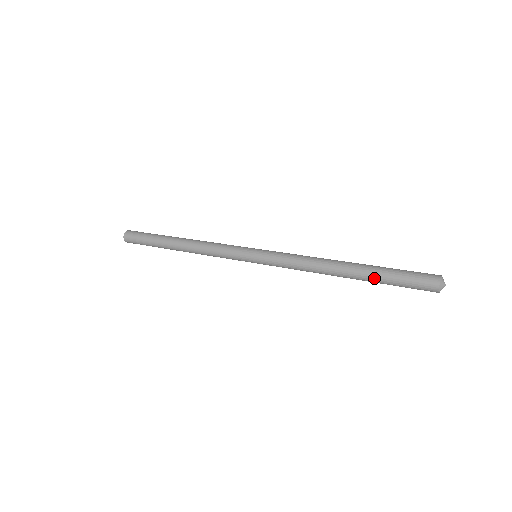
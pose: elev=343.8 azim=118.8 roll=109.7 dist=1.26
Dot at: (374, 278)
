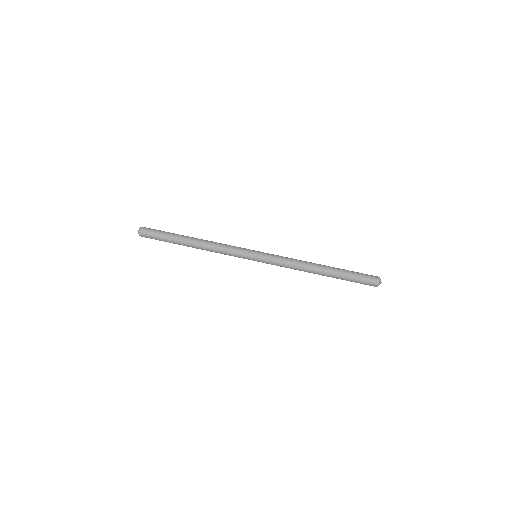
Dot at: (340, 277)
